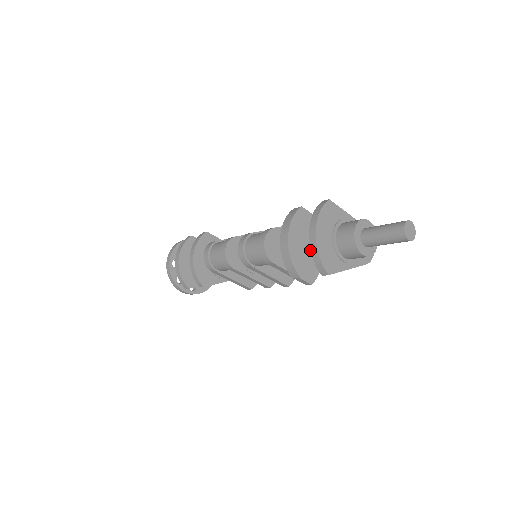
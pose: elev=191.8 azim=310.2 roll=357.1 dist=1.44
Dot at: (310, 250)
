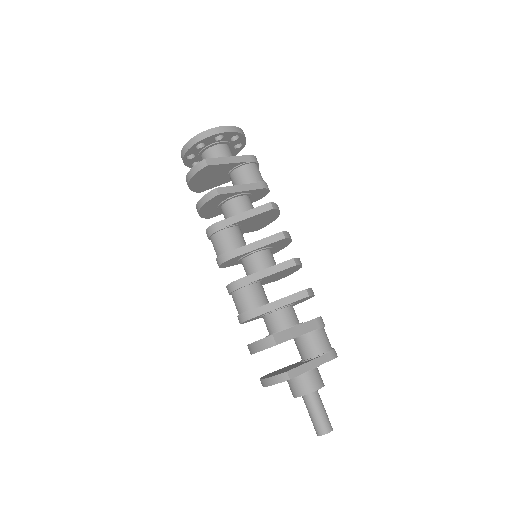
Dot at: occluded
